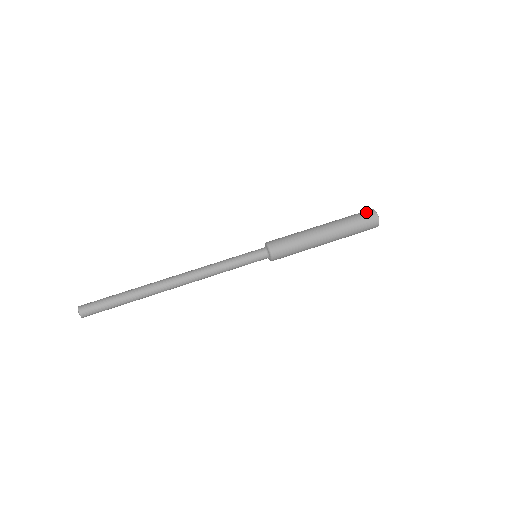
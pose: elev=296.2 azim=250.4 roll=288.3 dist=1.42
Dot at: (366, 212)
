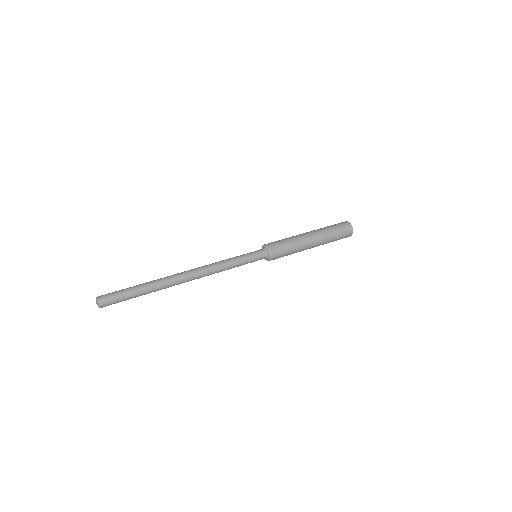
Dot at: (343, 223)
